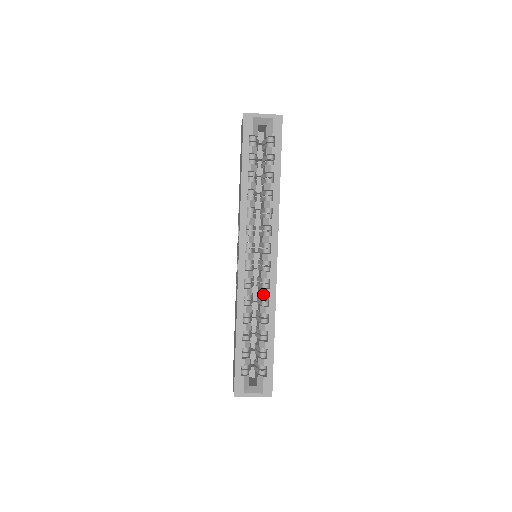
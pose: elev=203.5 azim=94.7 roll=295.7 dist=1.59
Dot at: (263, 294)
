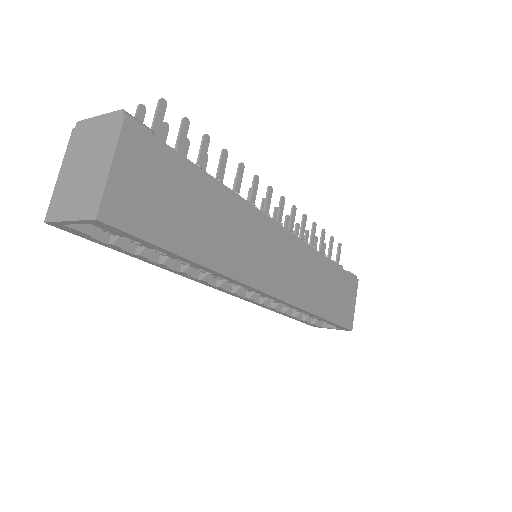
Dot at: occluded
